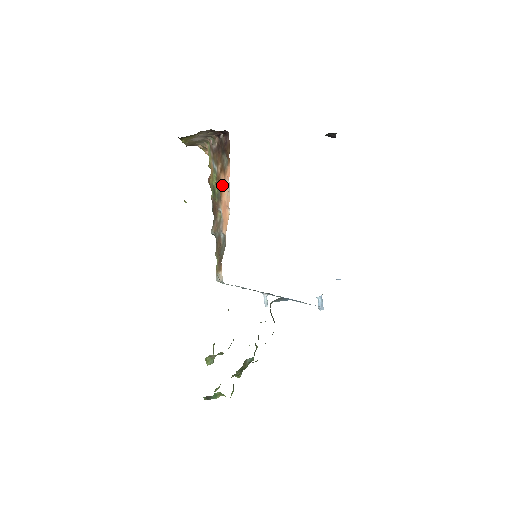
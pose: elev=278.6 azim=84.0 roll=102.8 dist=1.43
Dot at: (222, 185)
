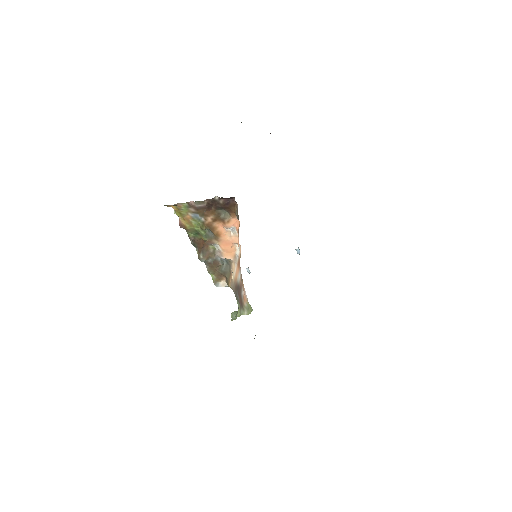
Dot at: (218, 230)
